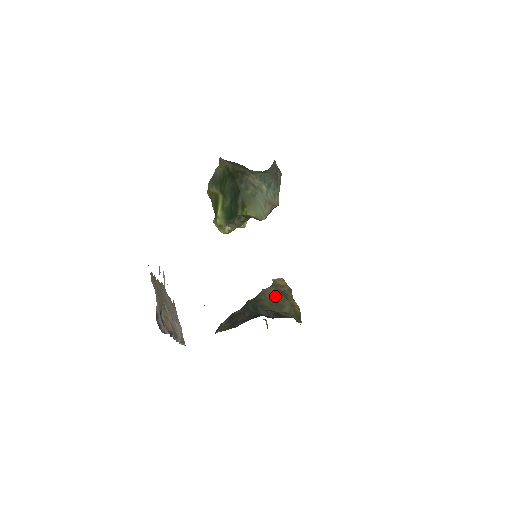
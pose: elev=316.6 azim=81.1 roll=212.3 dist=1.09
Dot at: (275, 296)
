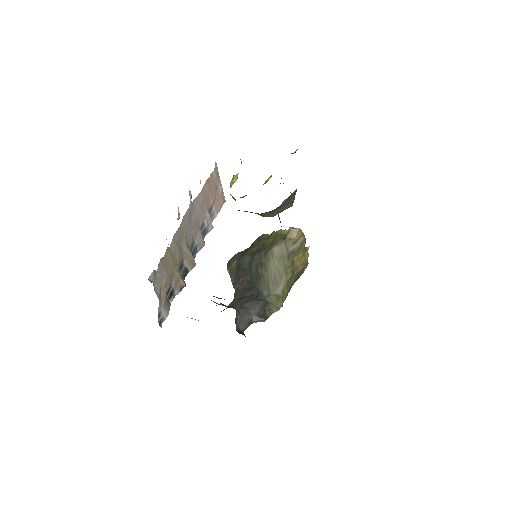
Dot at: (277, 266)
